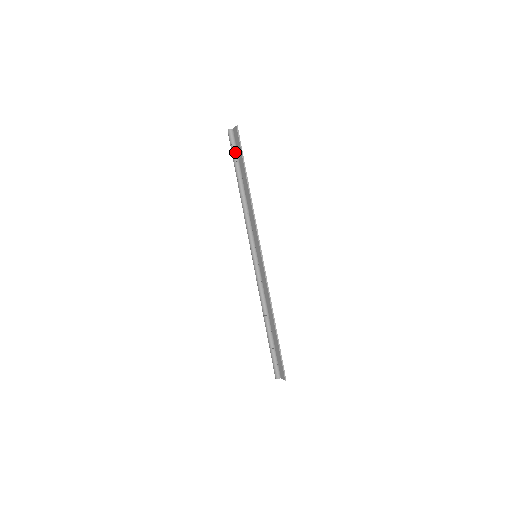
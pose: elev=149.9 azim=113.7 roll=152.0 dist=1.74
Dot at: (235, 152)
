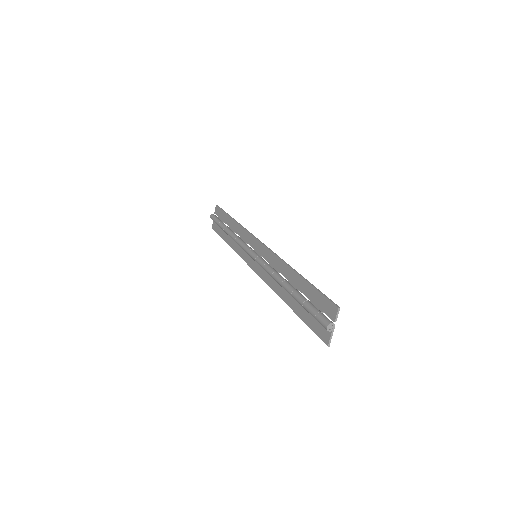
Dot at: (218, 219)
